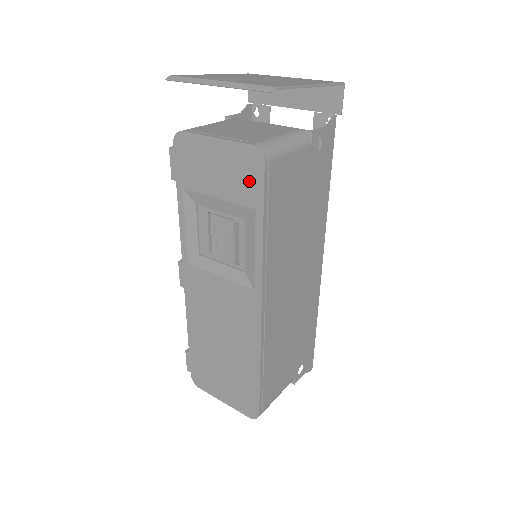
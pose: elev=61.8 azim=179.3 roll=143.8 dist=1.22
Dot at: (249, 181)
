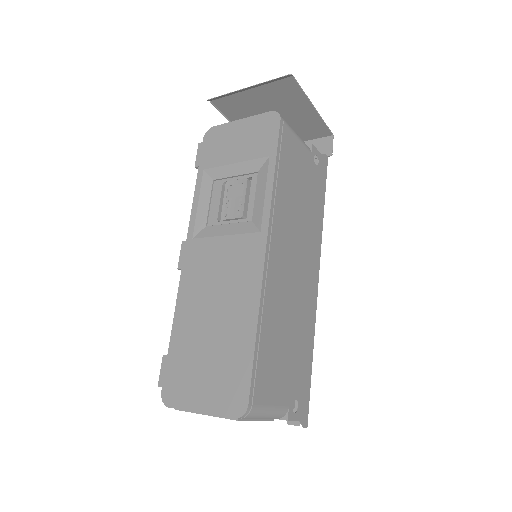
Dot at: (266, 137)
